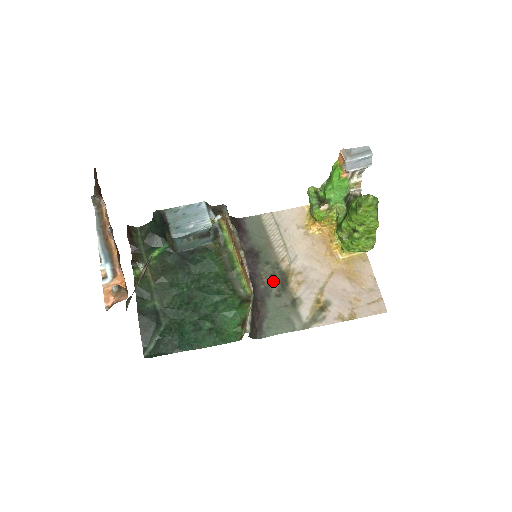
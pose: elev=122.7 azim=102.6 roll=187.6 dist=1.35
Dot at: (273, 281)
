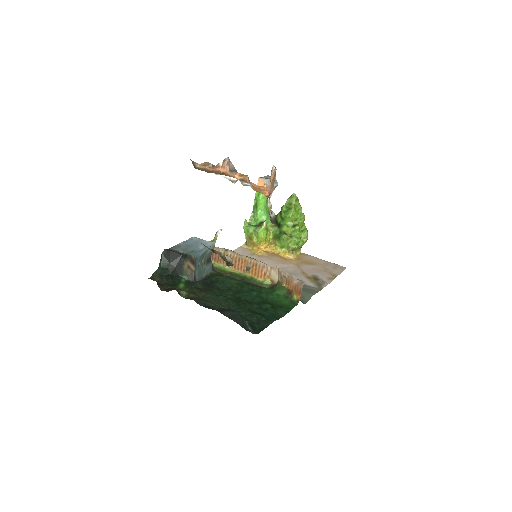
Dot at: occluded
